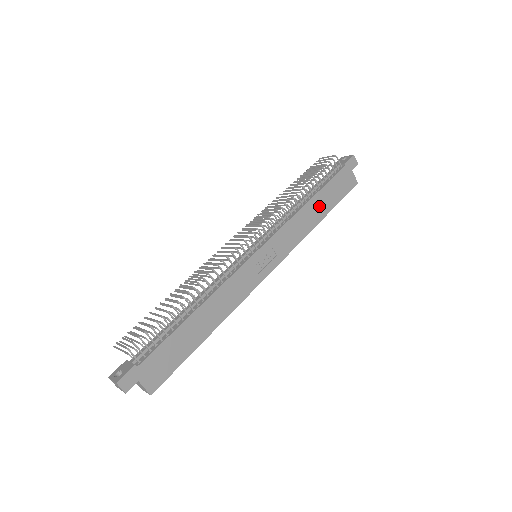
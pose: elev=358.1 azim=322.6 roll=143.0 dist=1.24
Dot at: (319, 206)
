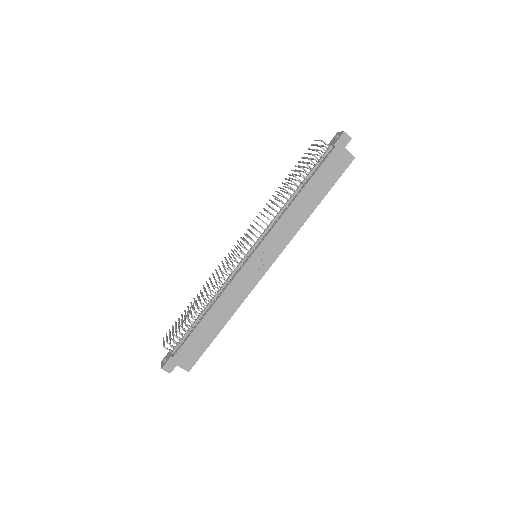
Dot at: (310, 197)
